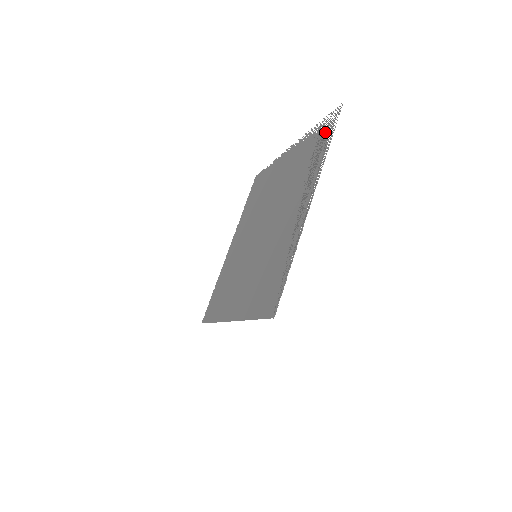
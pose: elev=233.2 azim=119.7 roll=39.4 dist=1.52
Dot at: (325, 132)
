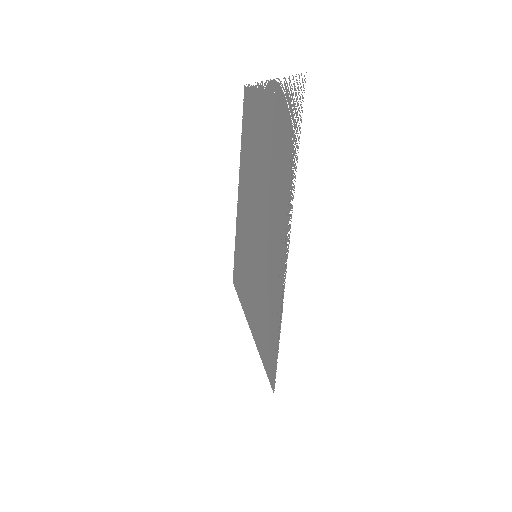
Dot at: (292, 118)
